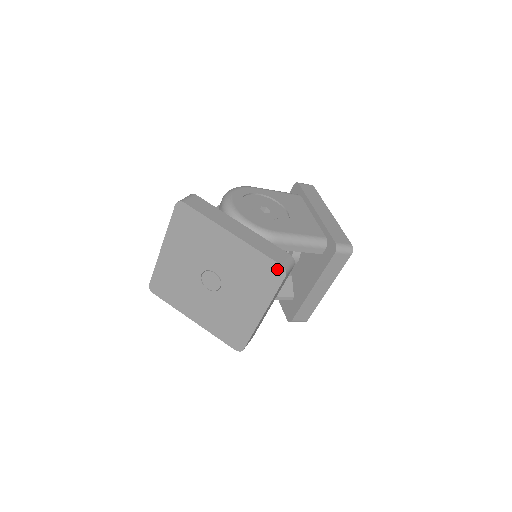
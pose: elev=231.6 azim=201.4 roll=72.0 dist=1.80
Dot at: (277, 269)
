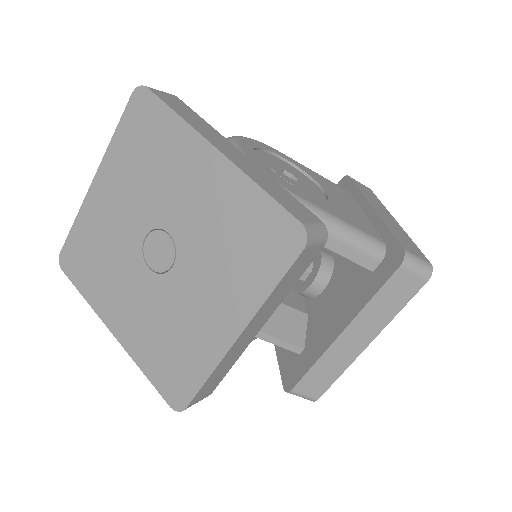
Dot at: (289, 231)
